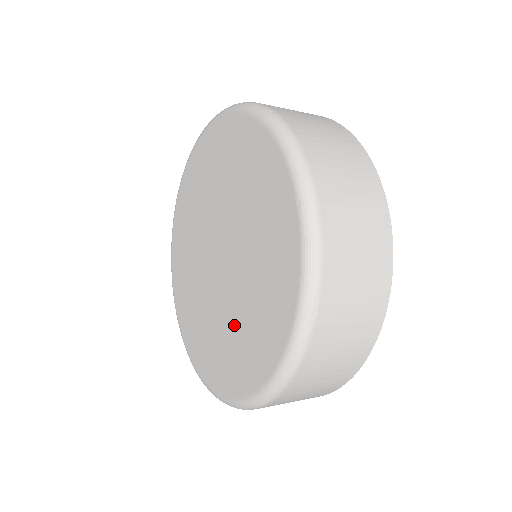
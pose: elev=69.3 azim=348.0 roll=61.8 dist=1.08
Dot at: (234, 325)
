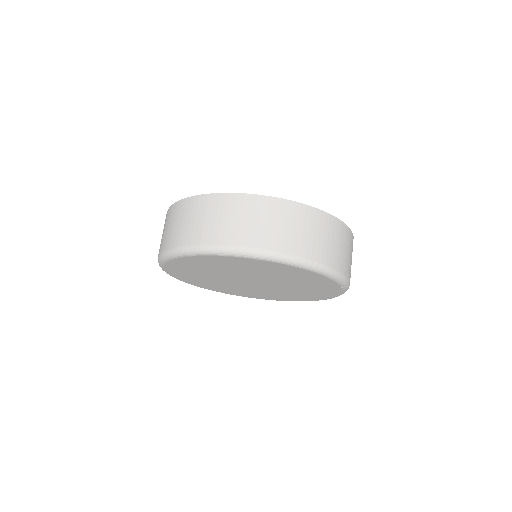
Dot at: (299, 287)
